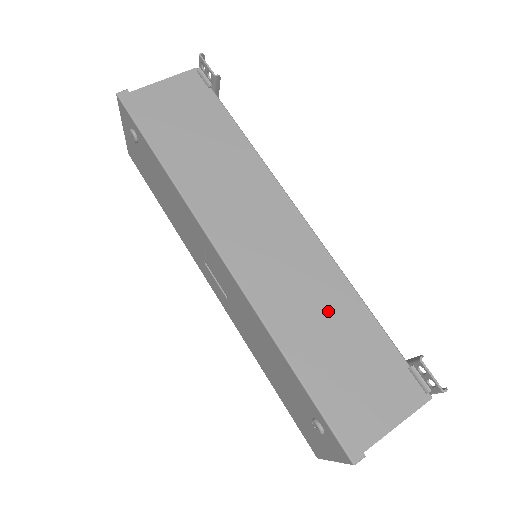
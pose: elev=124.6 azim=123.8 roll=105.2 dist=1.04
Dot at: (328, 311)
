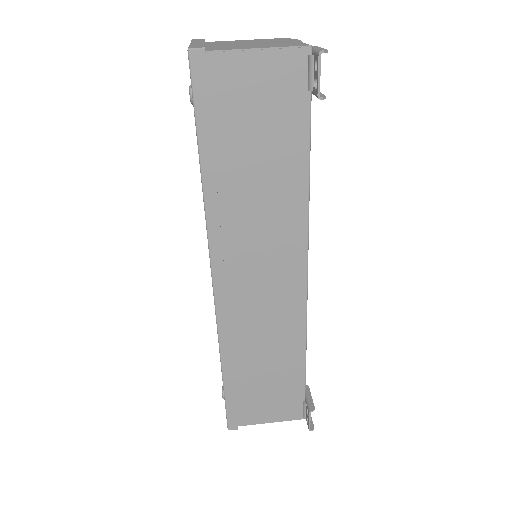
Dot at: (274, 352)
